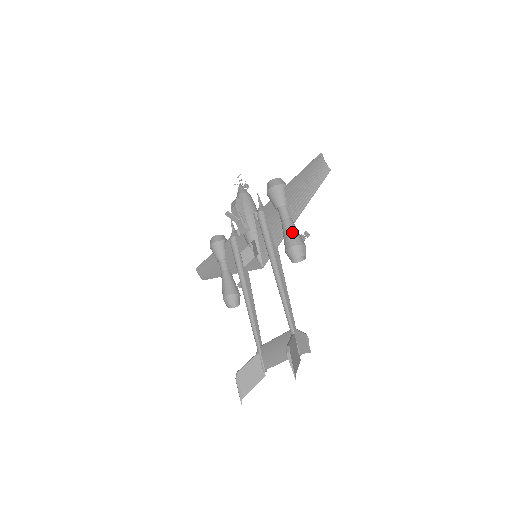
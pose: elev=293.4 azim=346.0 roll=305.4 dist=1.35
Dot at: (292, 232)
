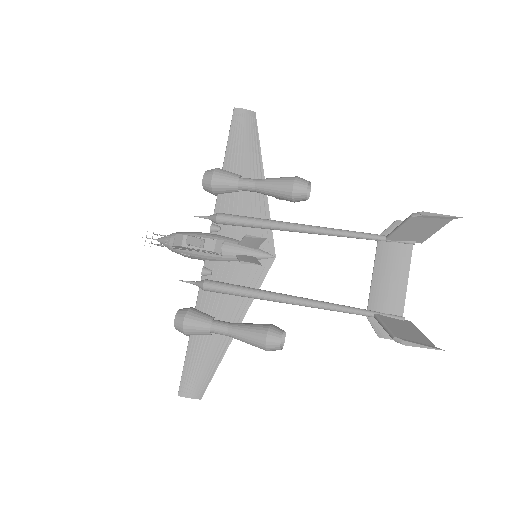
Dot at: (277, 178)
